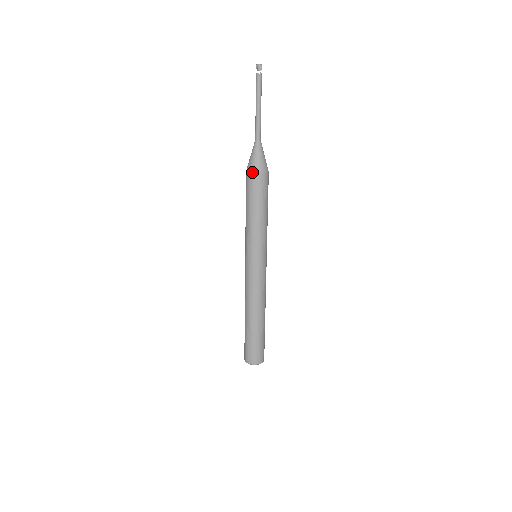
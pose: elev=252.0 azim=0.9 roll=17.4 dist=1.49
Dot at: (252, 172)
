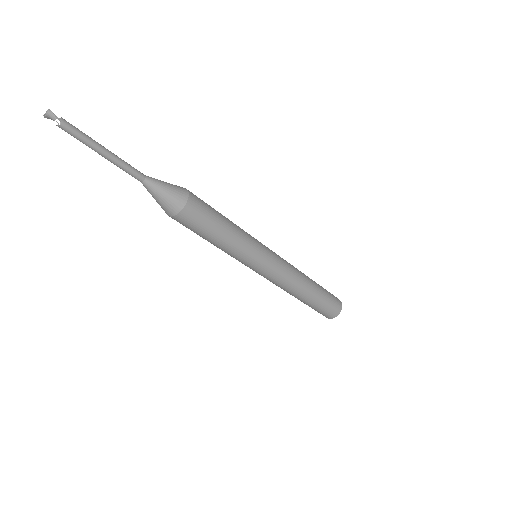
Dot at: (174, 215)
